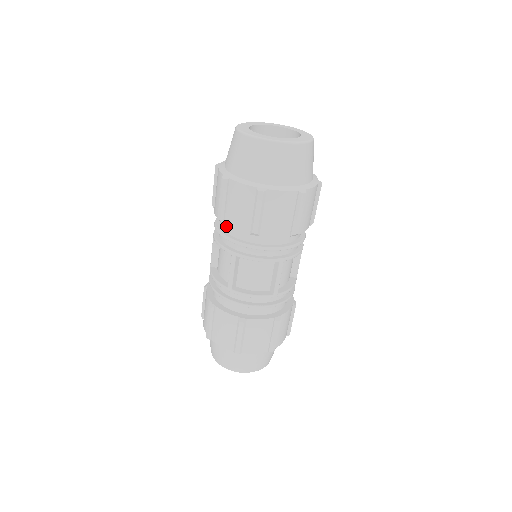
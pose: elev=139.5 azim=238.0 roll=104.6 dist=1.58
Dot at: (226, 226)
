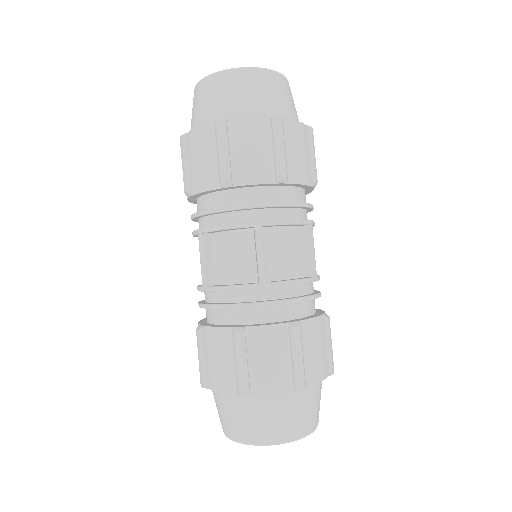
Dot at: (229, 197)
